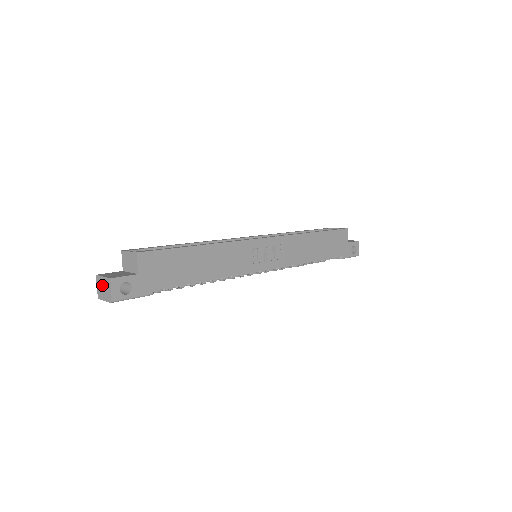
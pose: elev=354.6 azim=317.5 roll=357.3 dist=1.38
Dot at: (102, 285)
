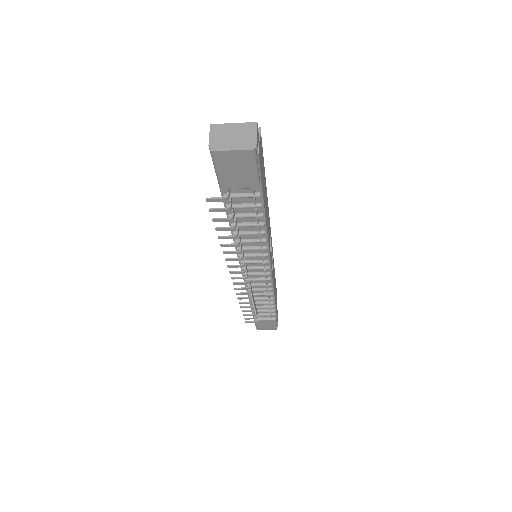
Dot at: (230, 132)
